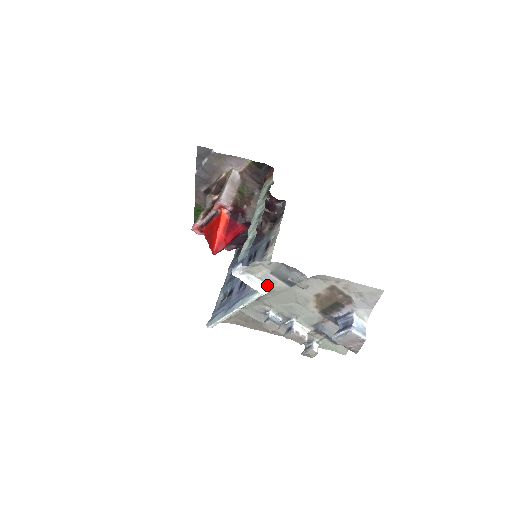
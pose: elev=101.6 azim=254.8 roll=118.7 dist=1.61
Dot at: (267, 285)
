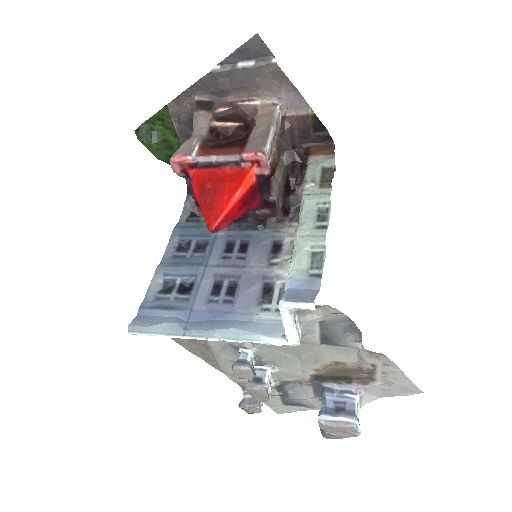
Dot at: (301, 333)
